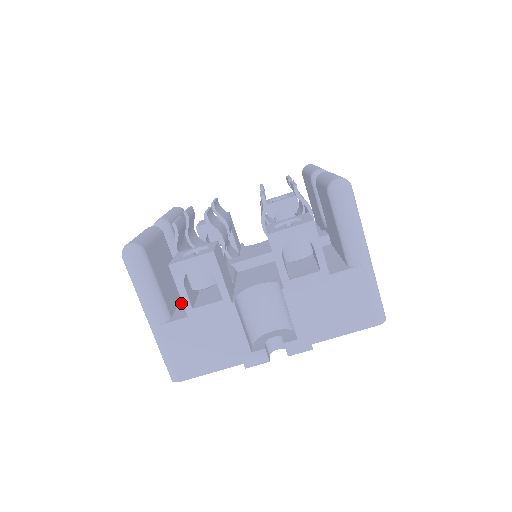
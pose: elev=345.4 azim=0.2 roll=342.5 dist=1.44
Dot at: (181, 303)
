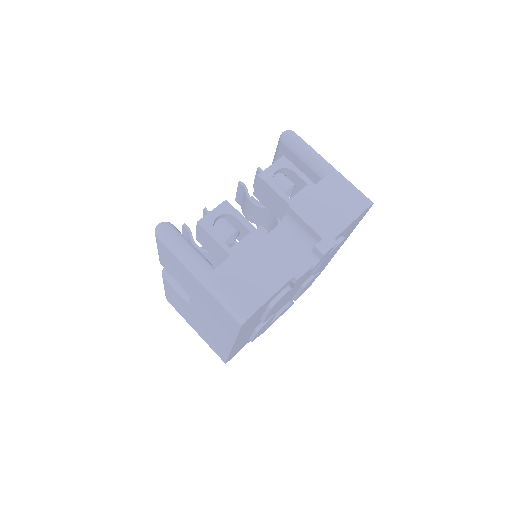
Dot at: occluded
